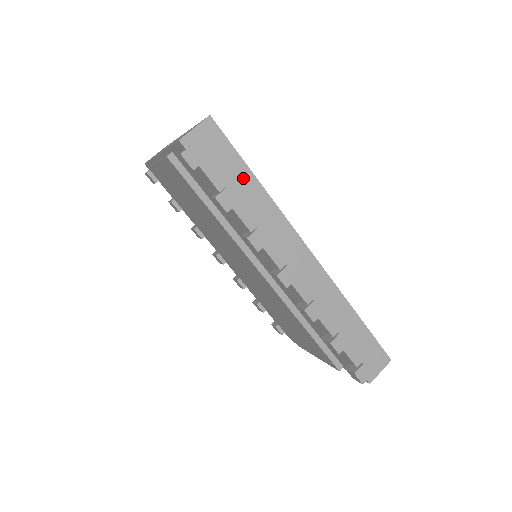
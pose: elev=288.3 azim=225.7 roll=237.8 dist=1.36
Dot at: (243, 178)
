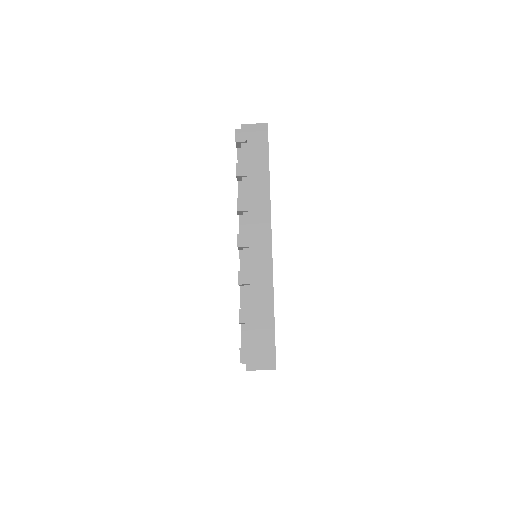
Dot at: (261, 166)
